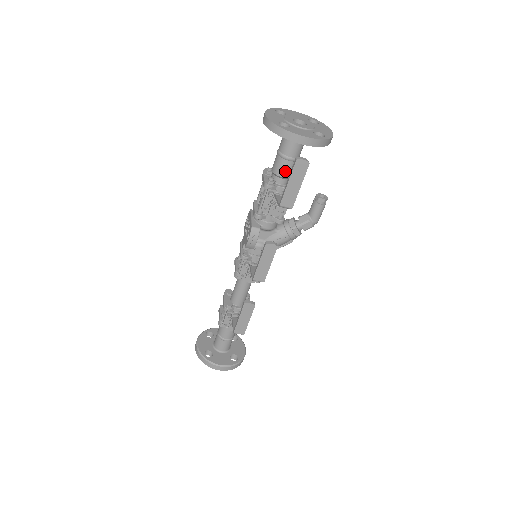
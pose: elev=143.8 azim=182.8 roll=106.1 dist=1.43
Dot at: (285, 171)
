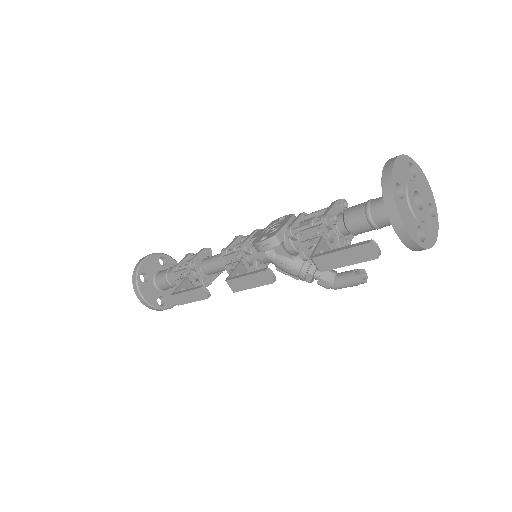
Dot at: (355, 226)
